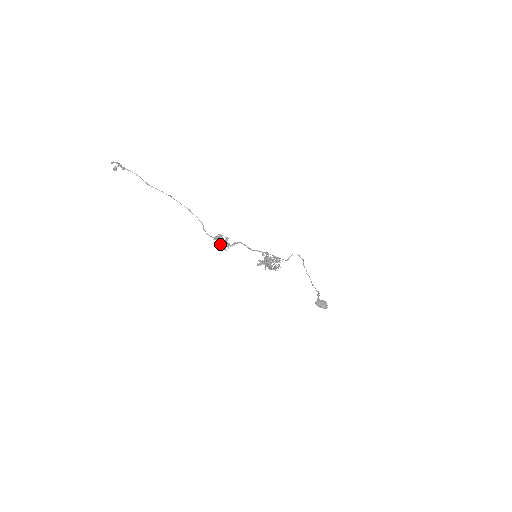
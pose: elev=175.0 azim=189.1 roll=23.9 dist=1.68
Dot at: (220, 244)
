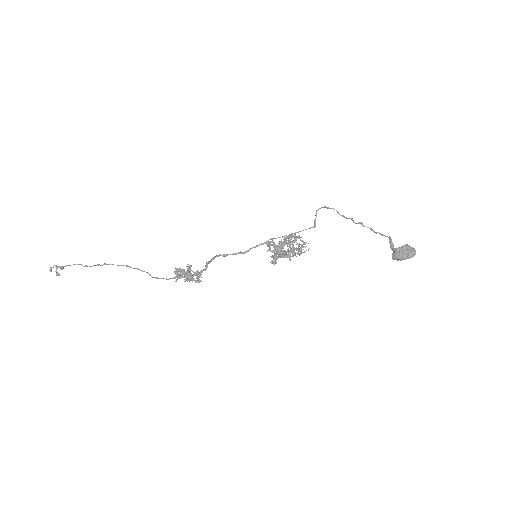
Dot at: (185, 280)
